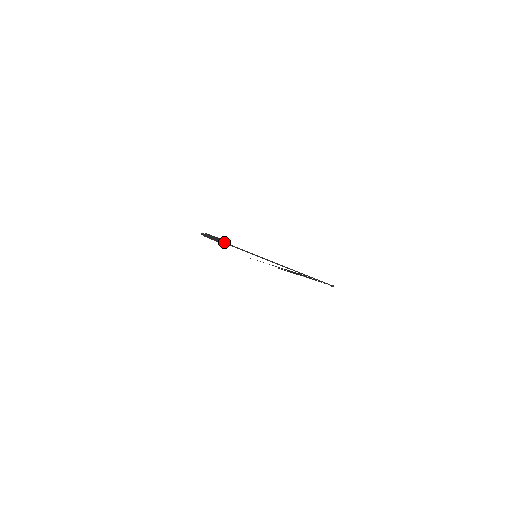
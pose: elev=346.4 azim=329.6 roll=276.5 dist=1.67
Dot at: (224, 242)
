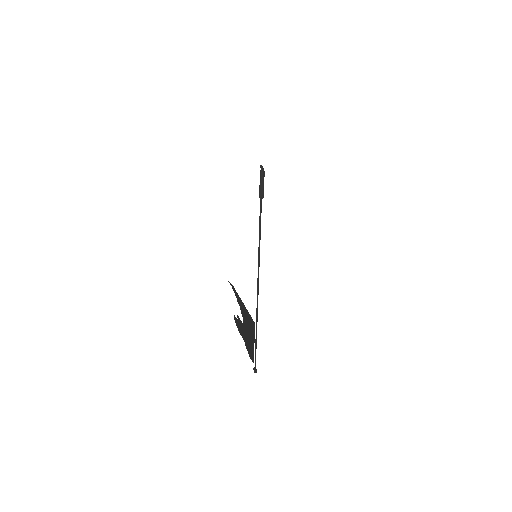
Dot at: (261, 201)
